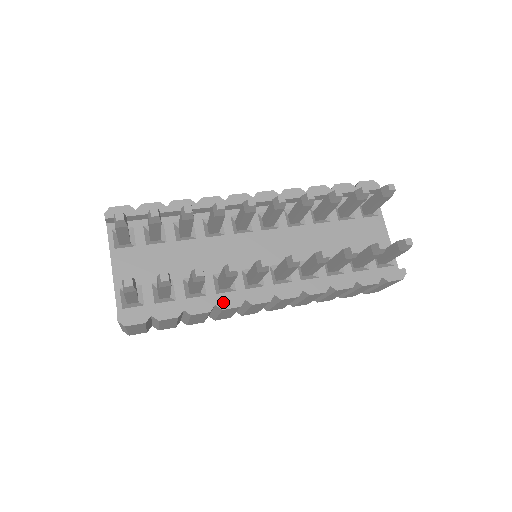
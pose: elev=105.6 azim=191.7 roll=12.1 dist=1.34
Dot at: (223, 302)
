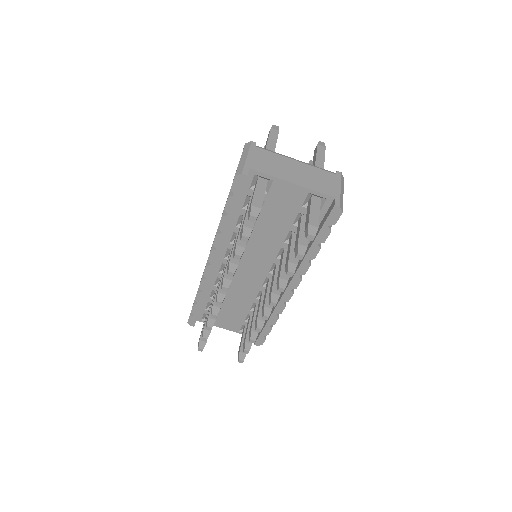
Dot at: (277, 311)
